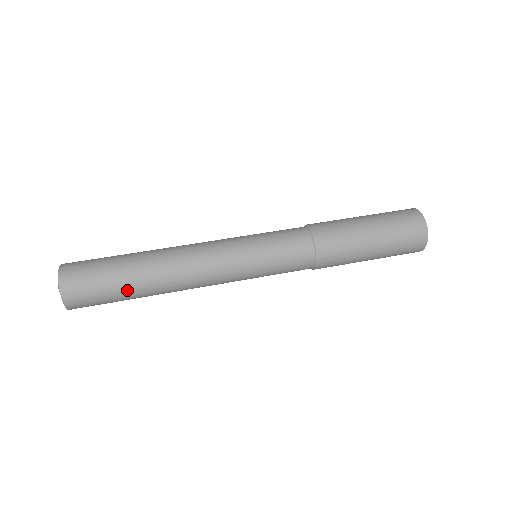
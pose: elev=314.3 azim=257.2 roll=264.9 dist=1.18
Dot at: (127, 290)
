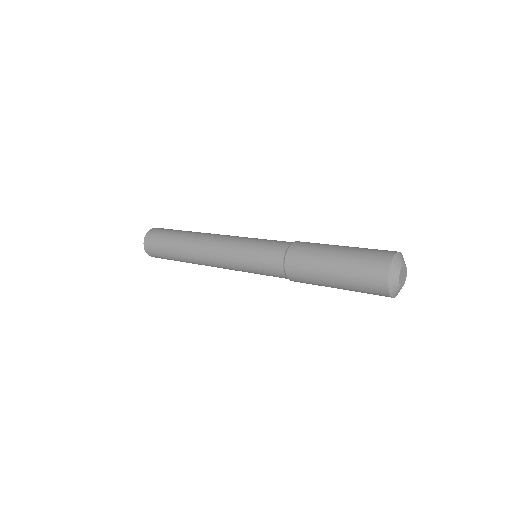
Dot at: (178, 233)
